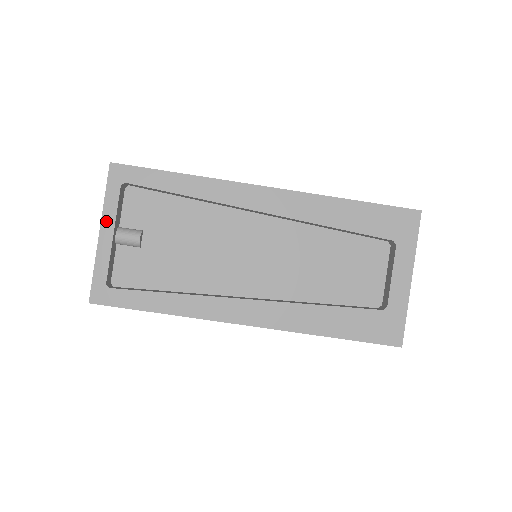
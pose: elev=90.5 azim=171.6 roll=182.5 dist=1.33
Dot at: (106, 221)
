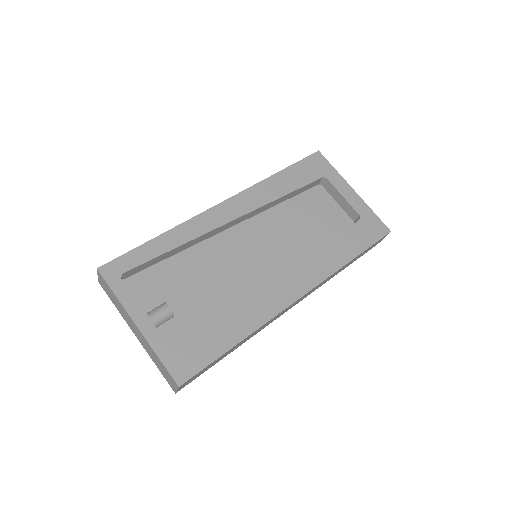
Dot at: (134, 313)
